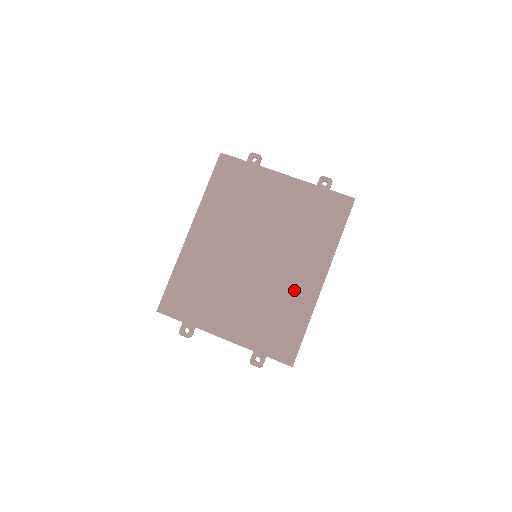
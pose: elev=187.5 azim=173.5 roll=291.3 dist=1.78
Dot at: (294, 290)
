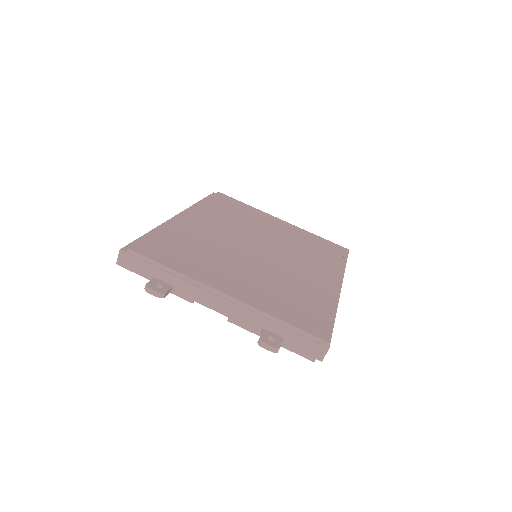
Dot at: (311, 282)
